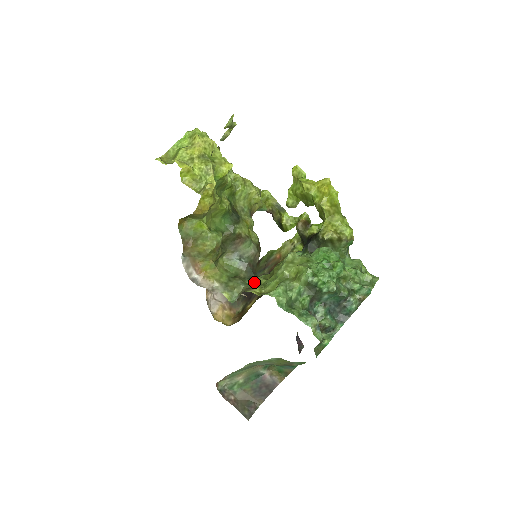
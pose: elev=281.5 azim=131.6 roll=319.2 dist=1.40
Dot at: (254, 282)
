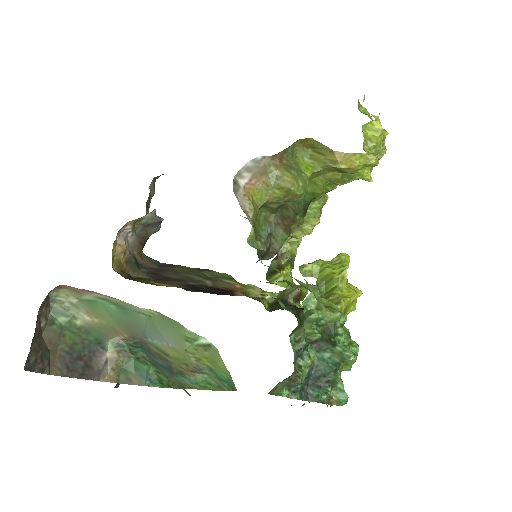
Dot at: occluded
